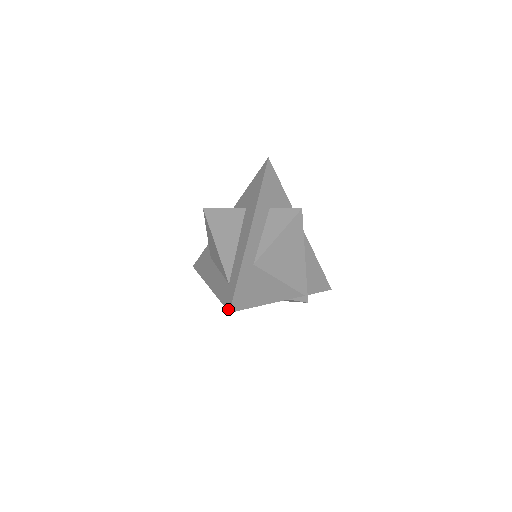
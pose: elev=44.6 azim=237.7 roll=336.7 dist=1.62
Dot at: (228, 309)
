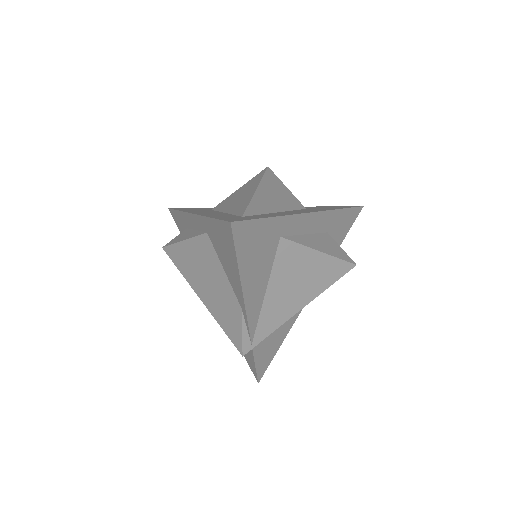
Dot at: (230, 220)
